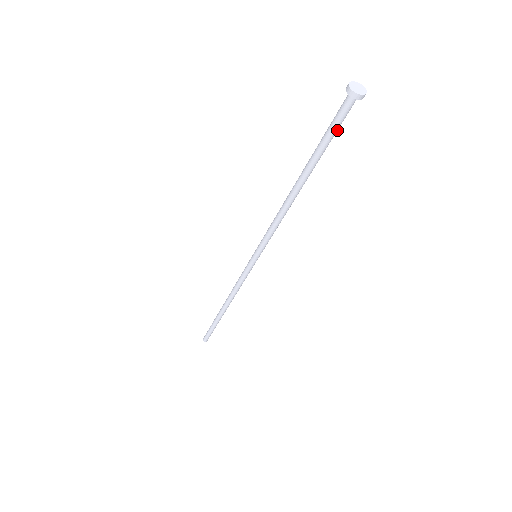
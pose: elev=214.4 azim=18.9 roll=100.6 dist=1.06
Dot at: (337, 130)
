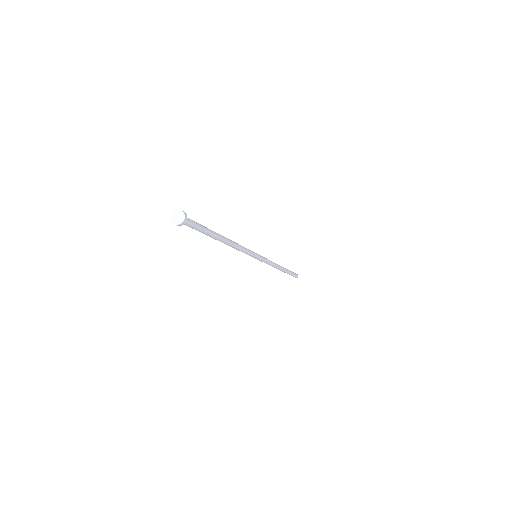
Dot at: (198, 227)
